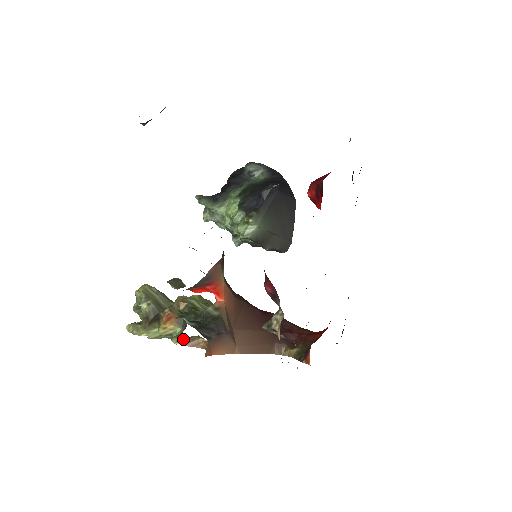
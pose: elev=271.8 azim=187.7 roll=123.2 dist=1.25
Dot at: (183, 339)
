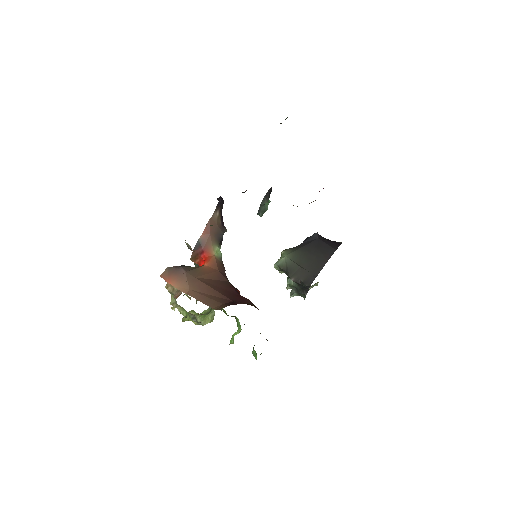
Dot at: occluded
